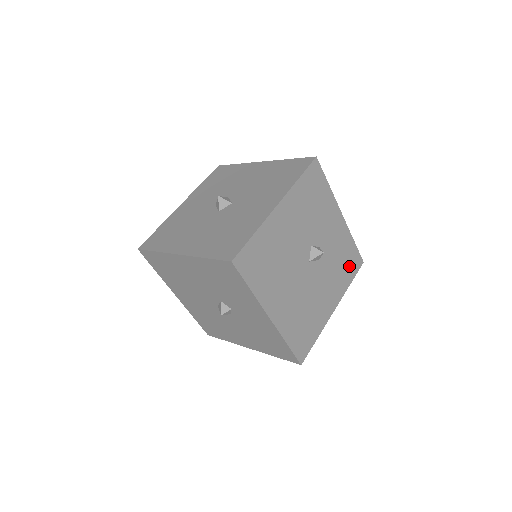
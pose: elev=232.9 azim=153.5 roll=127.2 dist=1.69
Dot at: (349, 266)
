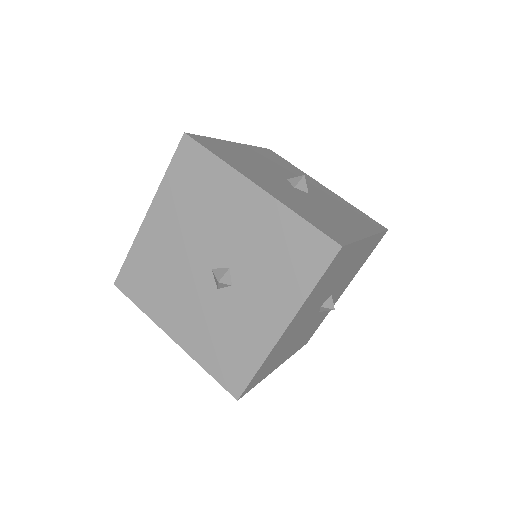
Dot at: (307, 337)
